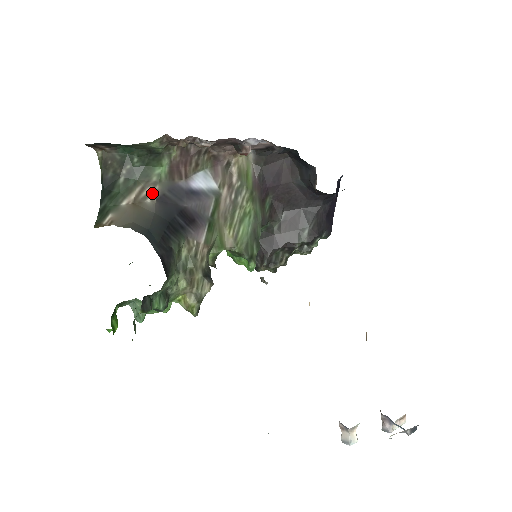
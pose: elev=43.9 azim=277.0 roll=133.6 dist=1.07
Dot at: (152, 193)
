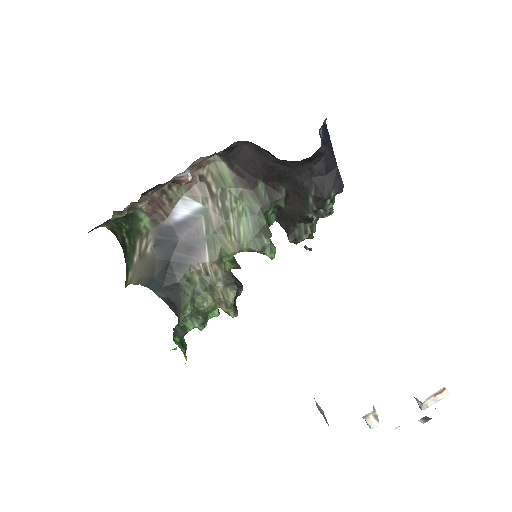
Dot at: (148, 243)
